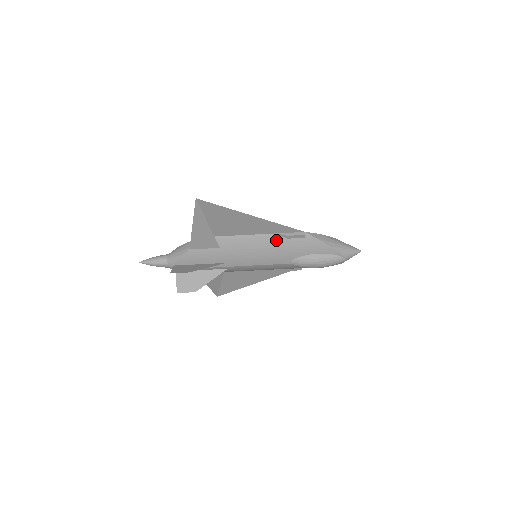
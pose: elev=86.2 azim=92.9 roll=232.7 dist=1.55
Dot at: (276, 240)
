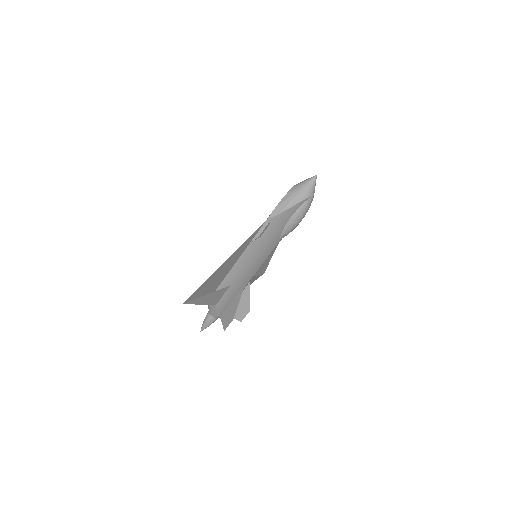
Dot at: (255, 245)
